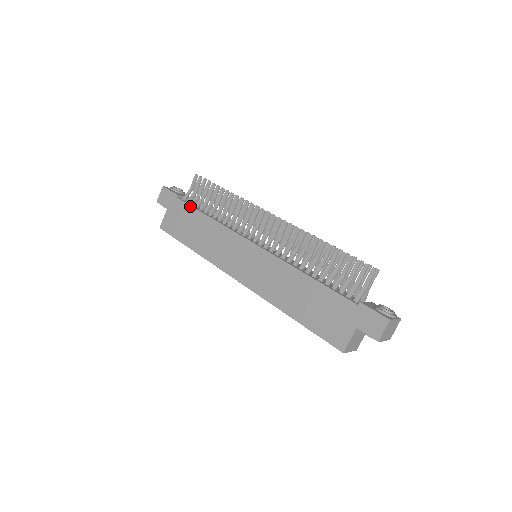
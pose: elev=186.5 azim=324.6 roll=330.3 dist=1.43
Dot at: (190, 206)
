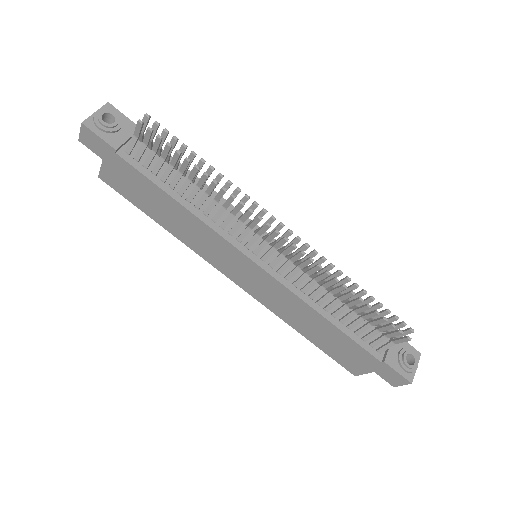
Dot at: (144, 177)
